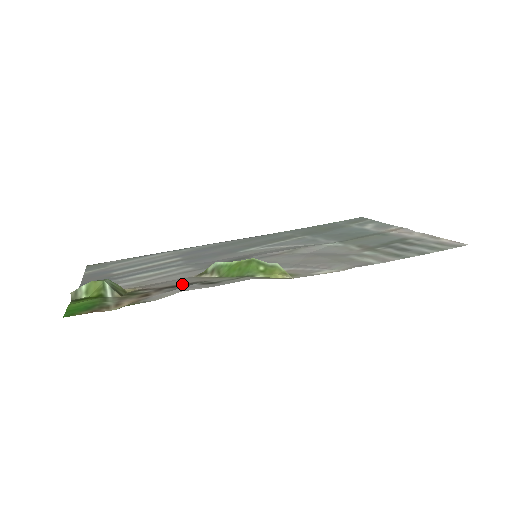
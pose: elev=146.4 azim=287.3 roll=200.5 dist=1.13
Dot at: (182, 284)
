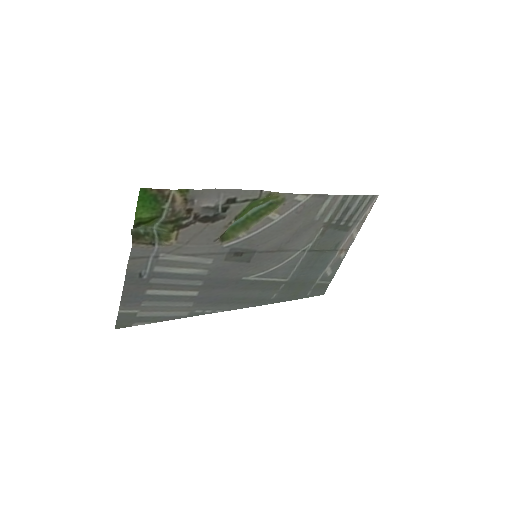
Dot at: (211, 222)
